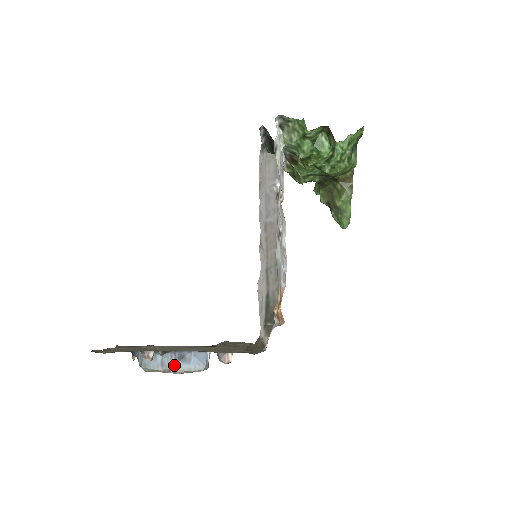
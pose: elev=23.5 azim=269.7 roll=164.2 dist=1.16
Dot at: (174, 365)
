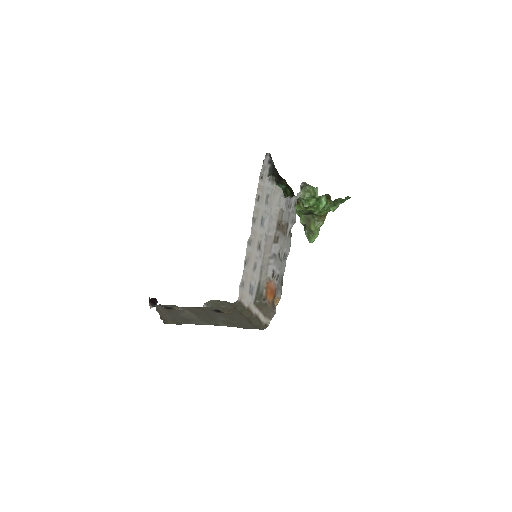
Dot at: occluded
